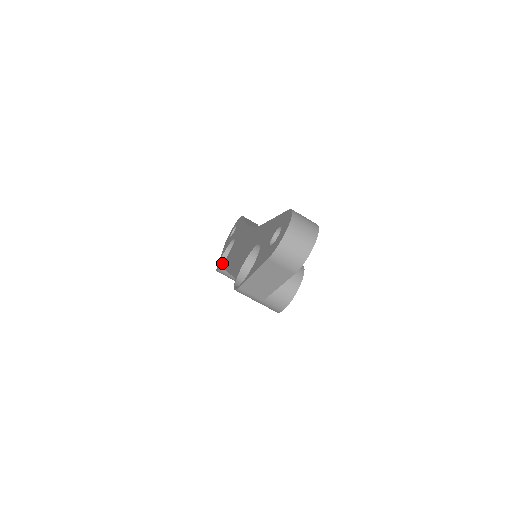
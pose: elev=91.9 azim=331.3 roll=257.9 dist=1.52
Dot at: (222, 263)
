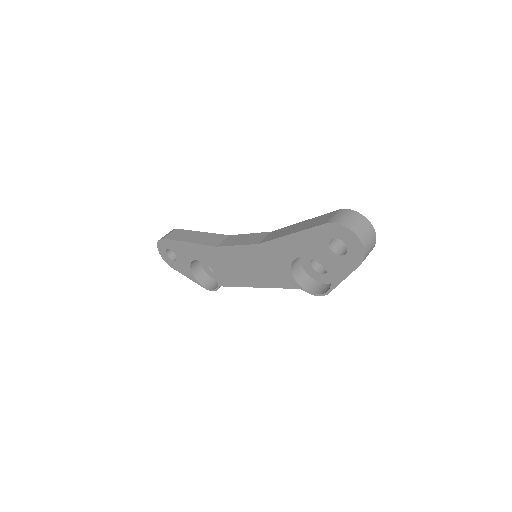
Dot at: (202, 282)
